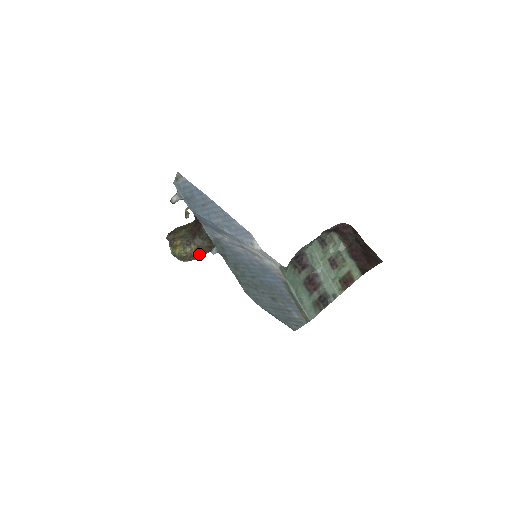
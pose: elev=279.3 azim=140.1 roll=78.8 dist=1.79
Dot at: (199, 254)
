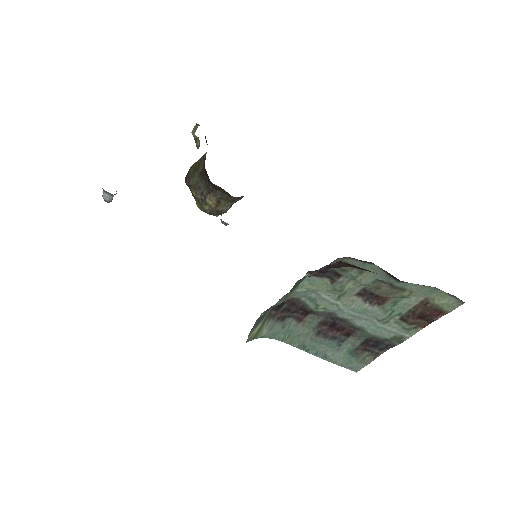
Dot at: (227, 205)
